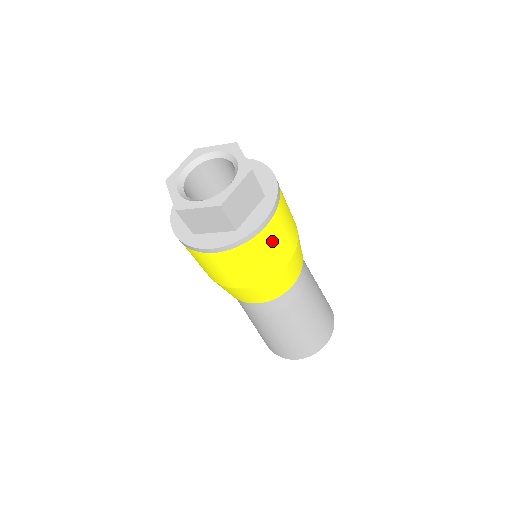
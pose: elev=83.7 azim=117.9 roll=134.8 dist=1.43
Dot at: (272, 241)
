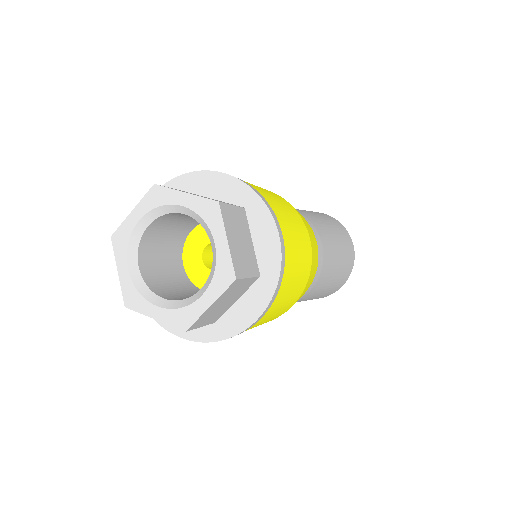
Dot at: (267, 318)
